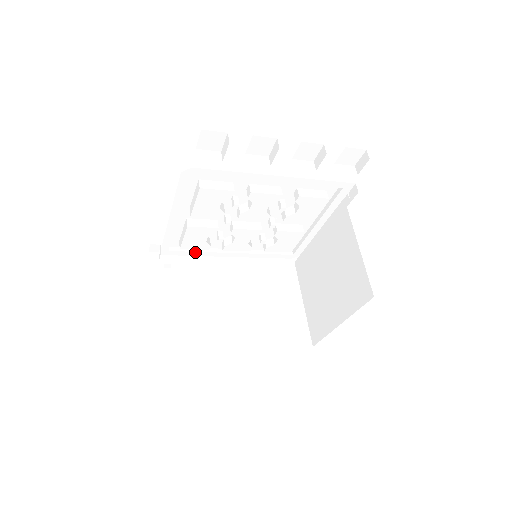
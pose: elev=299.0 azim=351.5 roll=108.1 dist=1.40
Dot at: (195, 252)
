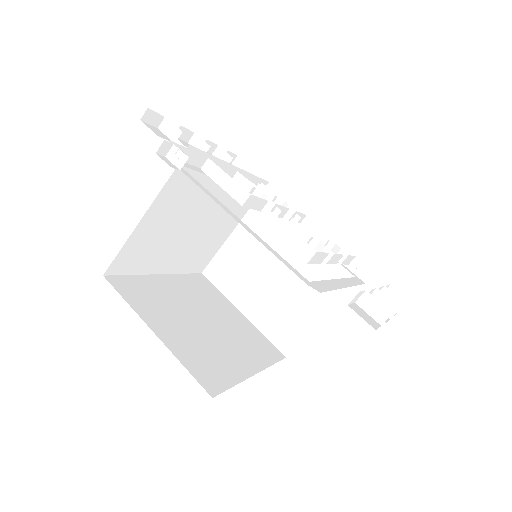
Dot at: (206, 158)
